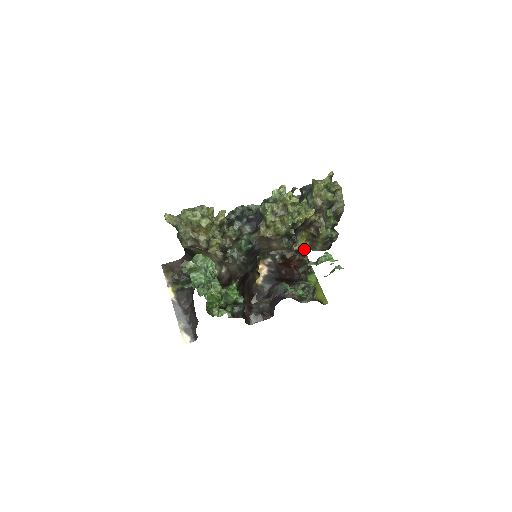
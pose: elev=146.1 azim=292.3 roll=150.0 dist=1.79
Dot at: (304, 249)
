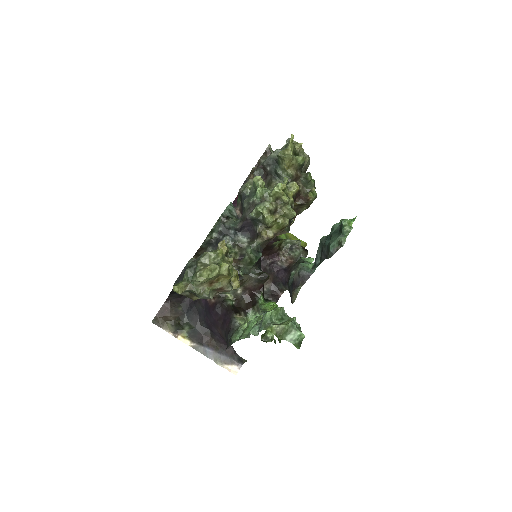
Dot at: occluded
